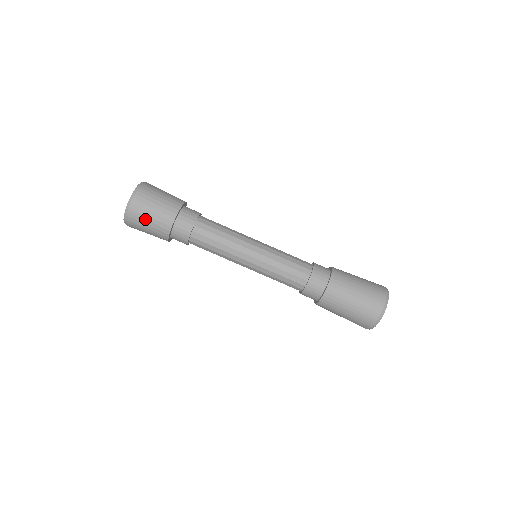
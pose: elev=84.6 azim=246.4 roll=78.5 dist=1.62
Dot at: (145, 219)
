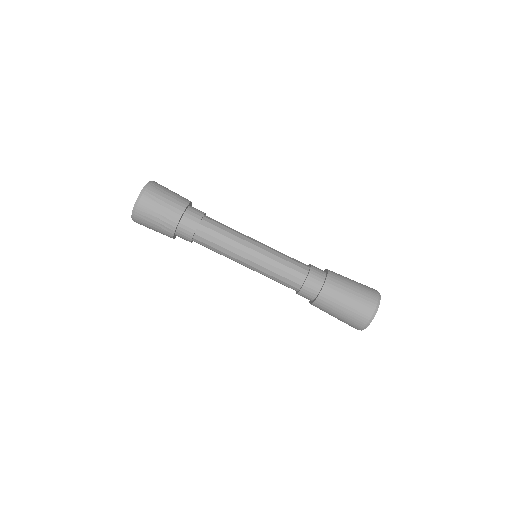
Dot at: (153, 215)
